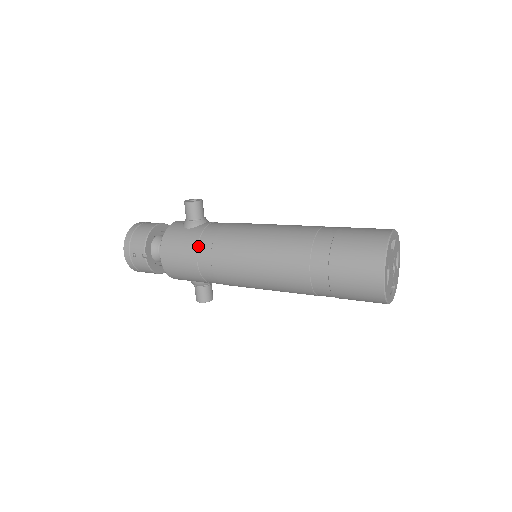
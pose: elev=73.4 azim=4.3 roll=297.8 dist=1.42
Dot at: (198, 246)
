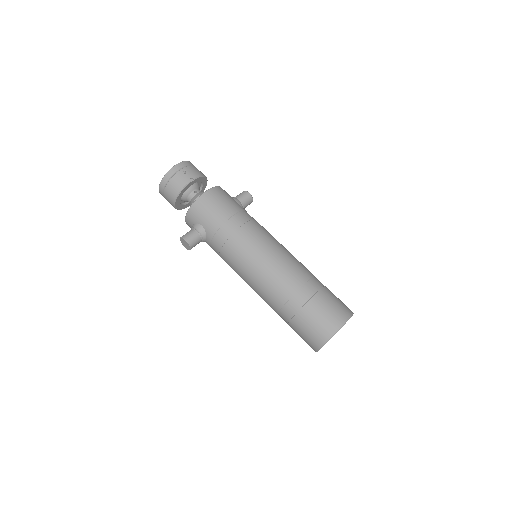
Dot at: (241, 211)
